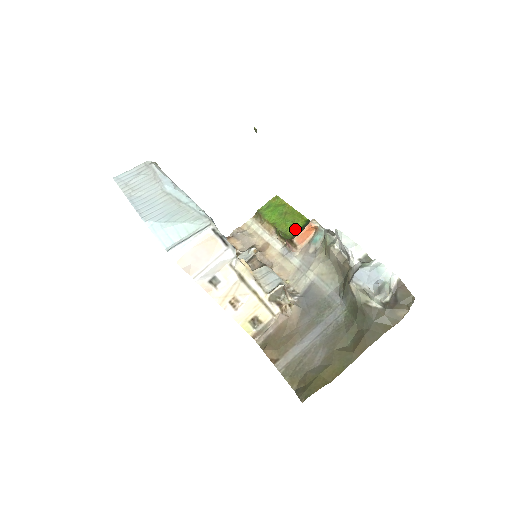
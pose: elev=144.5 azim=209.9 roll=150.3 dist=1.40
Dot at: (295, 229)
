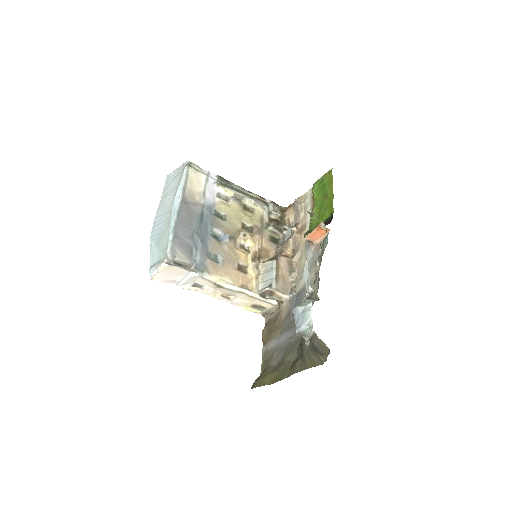
Dot at: (322, 220)
